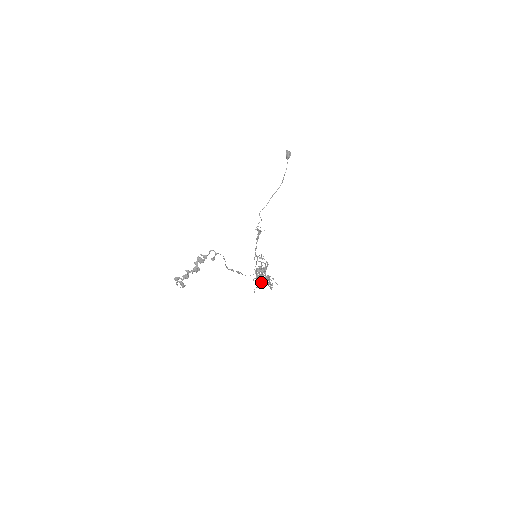
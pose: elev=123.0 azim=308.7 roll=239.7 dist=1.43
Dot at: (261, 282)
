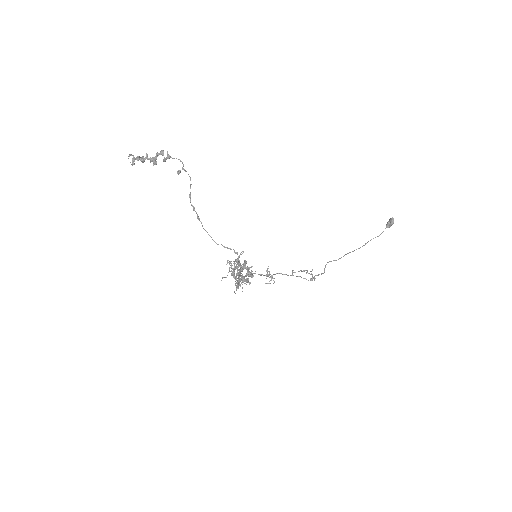
Dot at: (232, 274)
